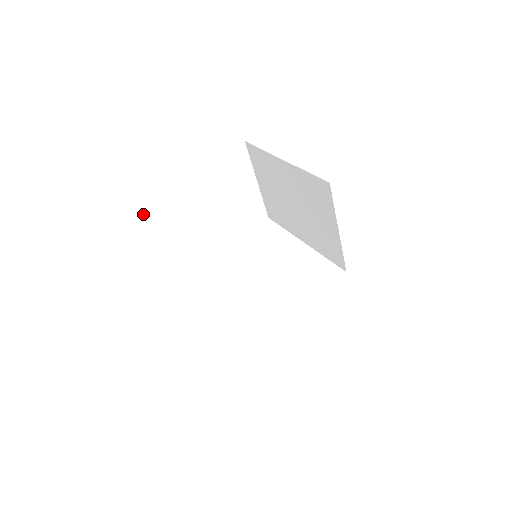
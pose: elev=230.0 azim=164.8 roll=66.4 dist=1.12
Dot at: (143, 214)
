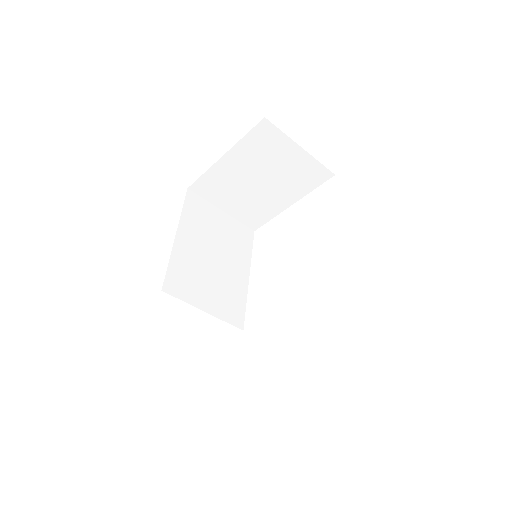
Dot at: (201, 195)
